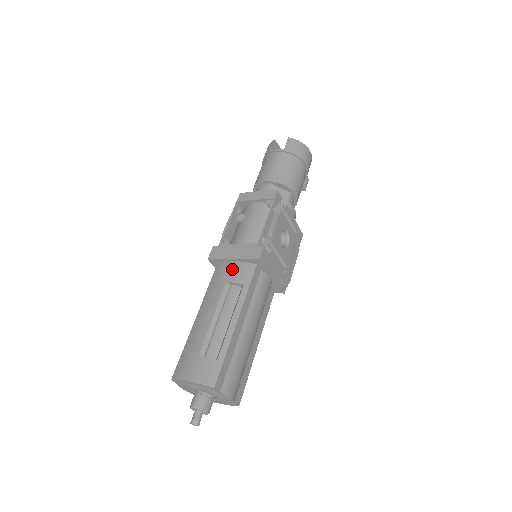
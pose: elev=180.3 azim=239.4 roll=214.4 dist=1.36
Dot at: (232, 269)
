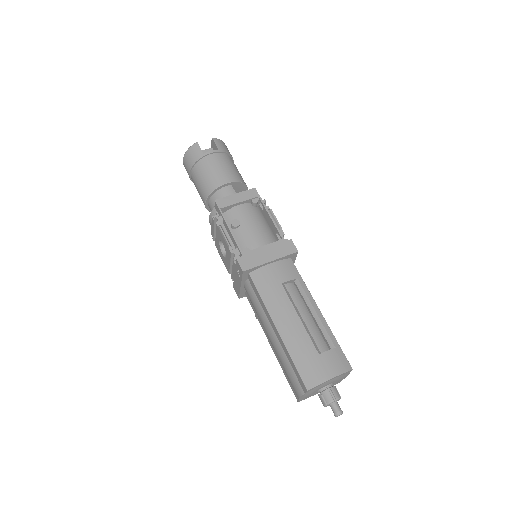
Dot at: (276, 270)
